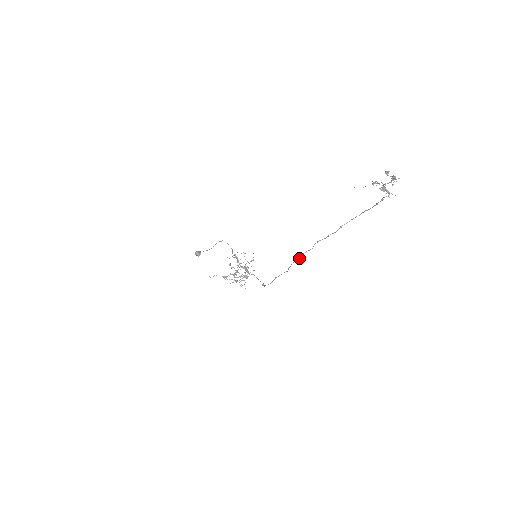
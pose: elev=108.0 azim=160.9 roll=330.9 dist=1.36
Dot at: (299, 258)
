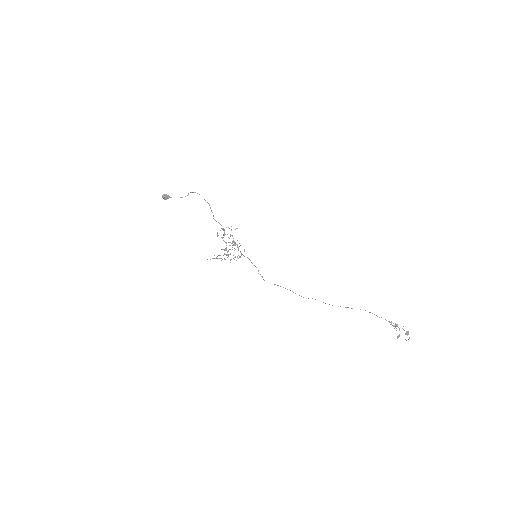
Dot at: occluded
